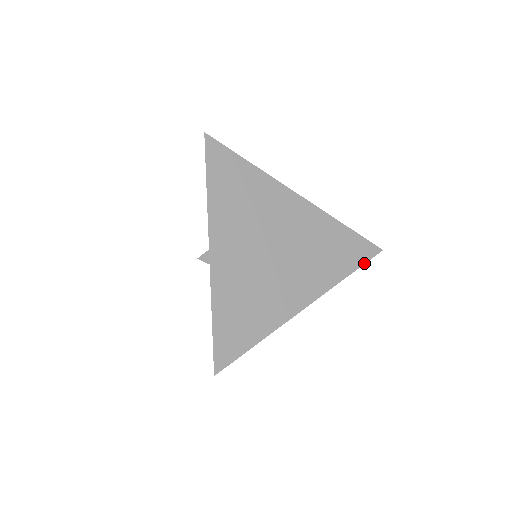
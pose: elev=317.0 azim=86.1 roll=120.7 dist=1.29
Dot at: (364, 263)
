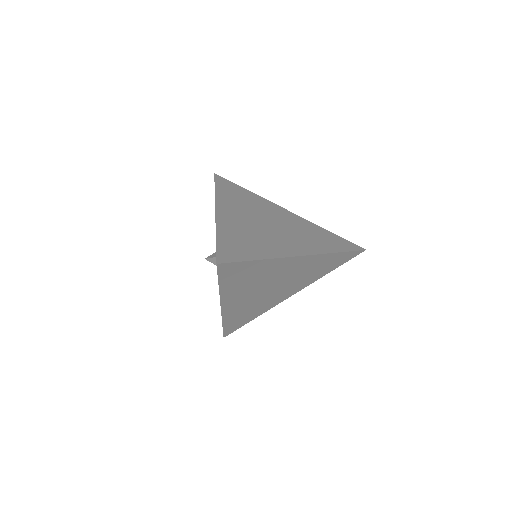
Dot at: (351, 251)
